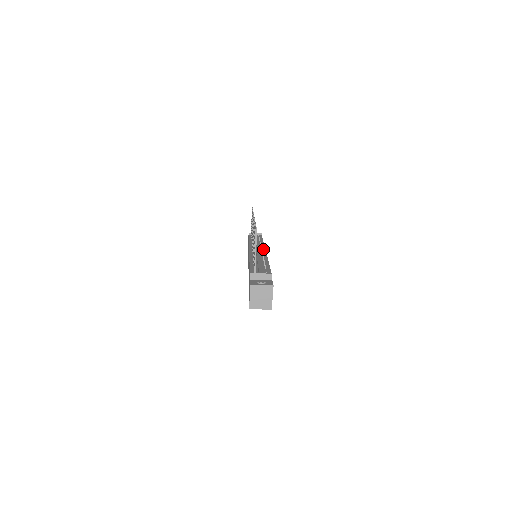
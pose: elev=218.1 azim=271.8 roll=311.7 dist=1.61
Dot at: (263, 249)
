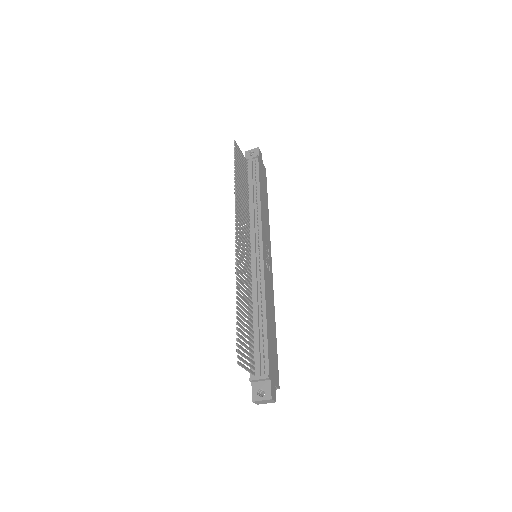
Dot at: (260, 248)
